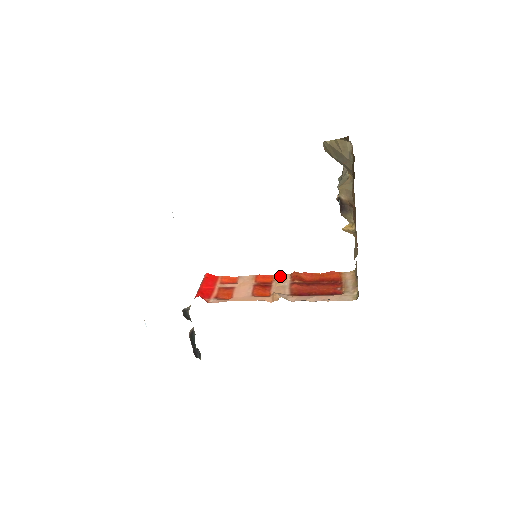
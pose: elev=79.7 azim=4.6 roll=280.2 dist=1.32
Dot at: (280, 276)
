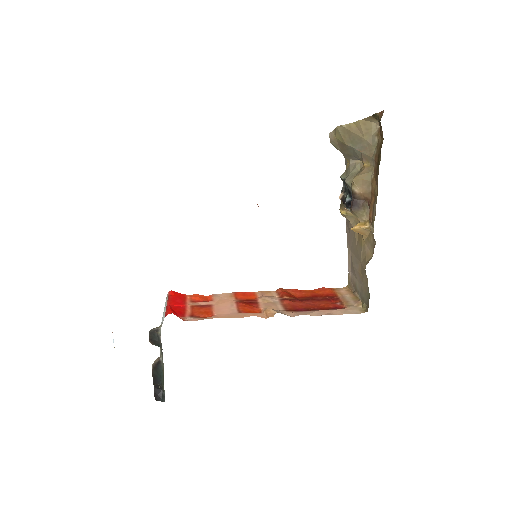
Dot at: (264, 293)
